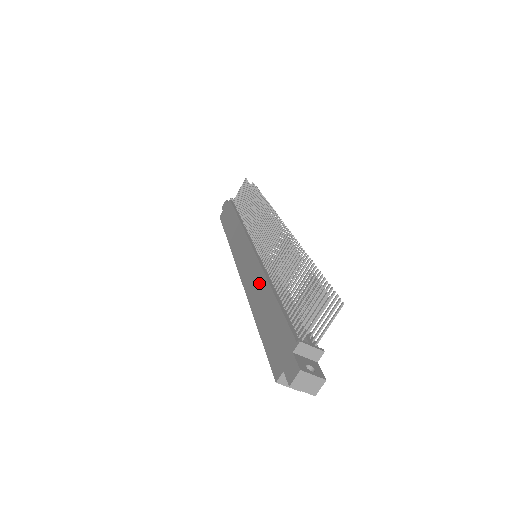
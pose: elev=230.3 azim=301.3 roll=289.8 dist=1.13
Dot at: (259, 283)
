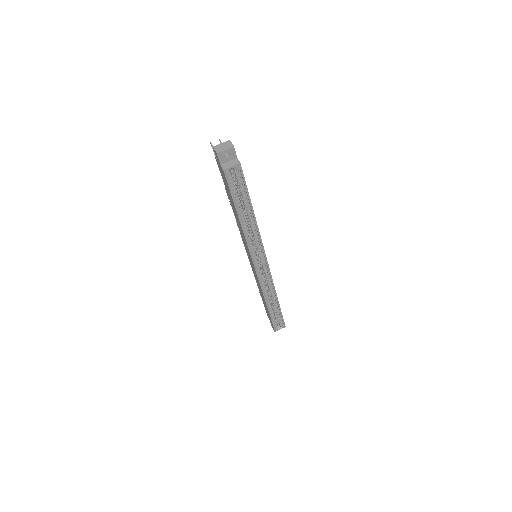
Dot at: (239, 227)
